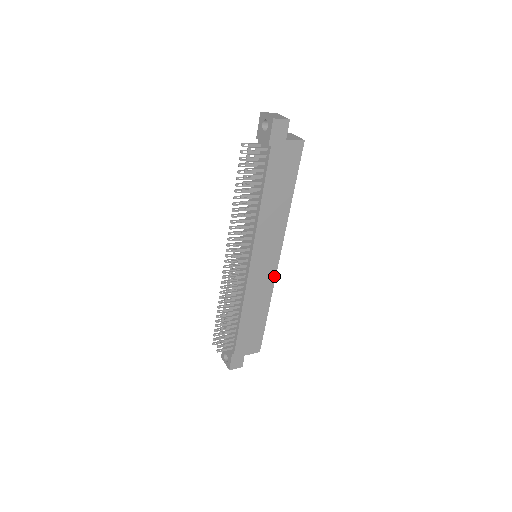
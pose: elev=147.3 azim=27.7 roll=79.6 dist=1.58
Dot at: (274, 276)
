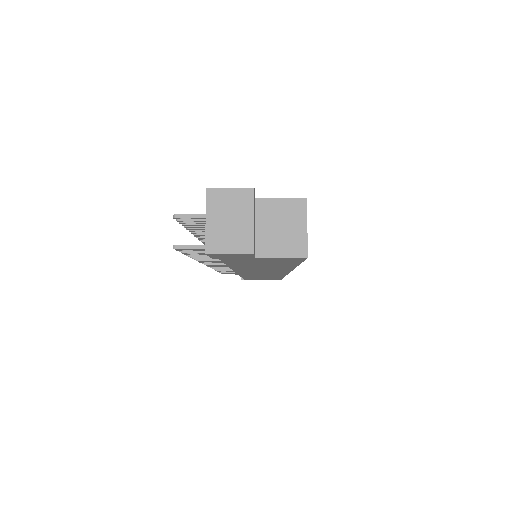
Dot at: occluded
